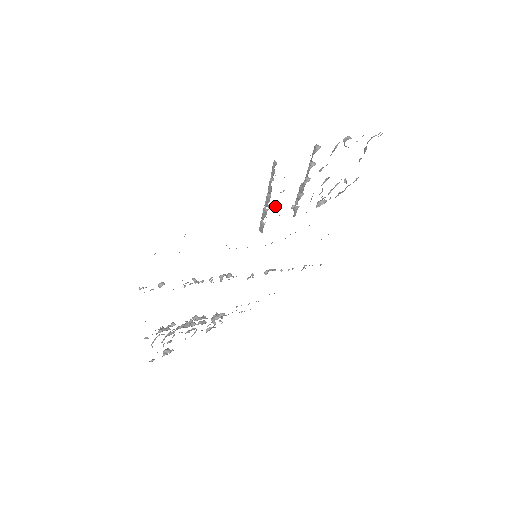
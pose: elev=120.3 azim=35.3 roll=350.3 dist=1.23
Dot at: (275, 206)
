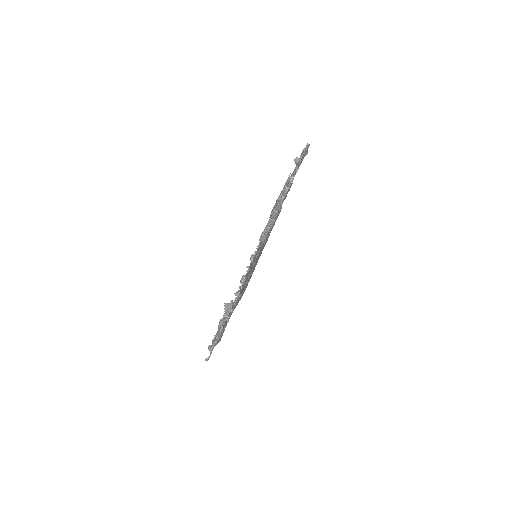
Dot at: occluded
